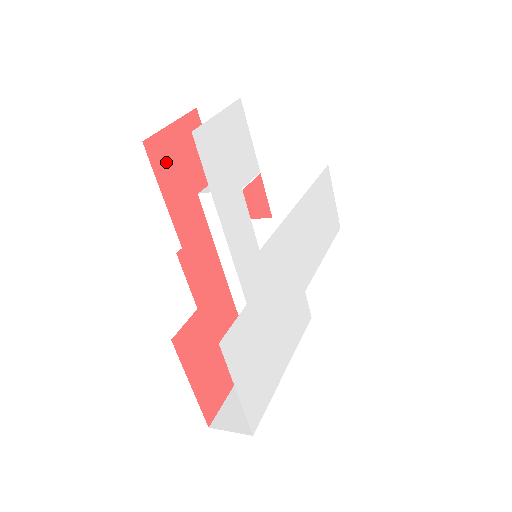
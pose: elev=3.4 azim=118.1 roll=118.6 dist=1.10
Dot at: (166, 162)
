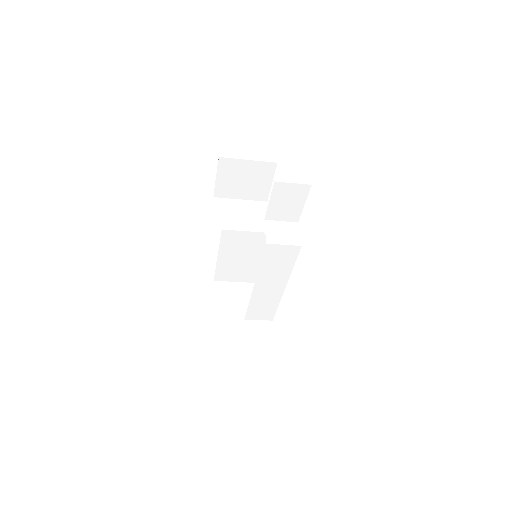
Dot at: occluded
